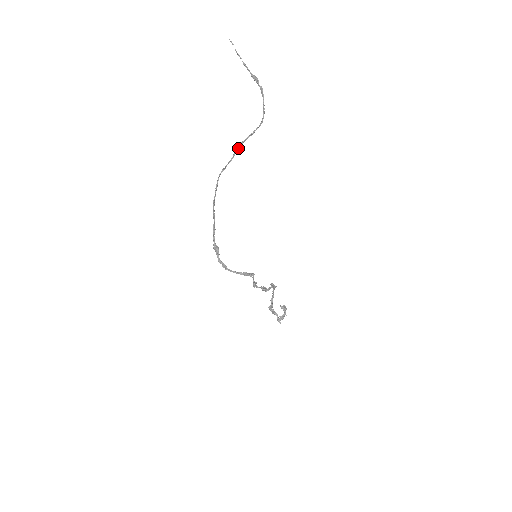
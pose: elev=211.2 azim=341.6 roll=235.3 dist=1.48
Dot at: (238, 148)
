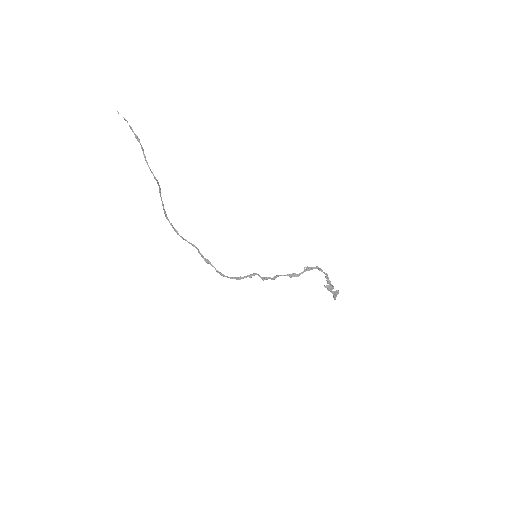
Dot at: occluded
